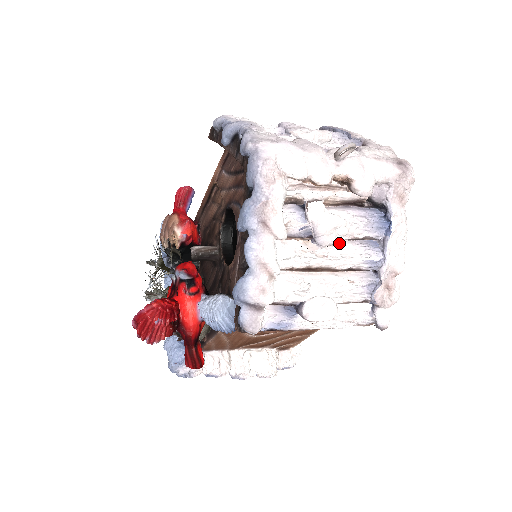
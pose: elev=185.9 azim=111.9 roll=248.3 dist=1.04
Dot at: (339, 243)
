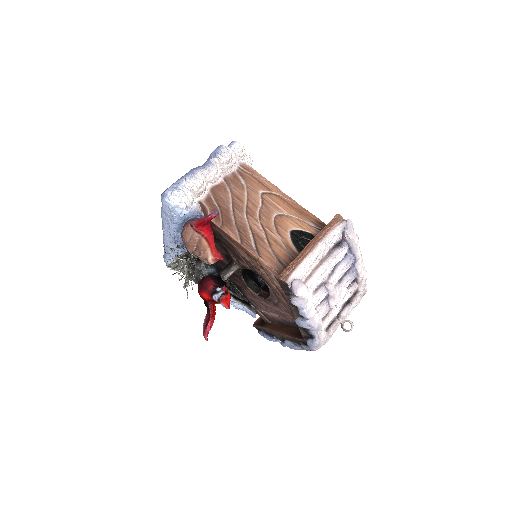
Dot at: occluded
